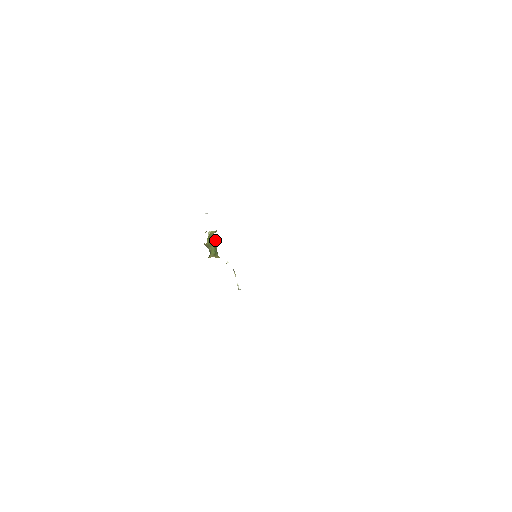
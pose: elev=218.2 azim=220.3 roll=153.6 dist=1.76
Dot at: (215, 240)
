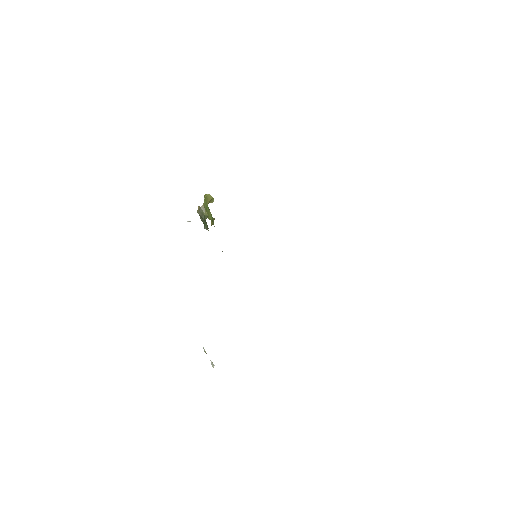
Dot at: occluded
